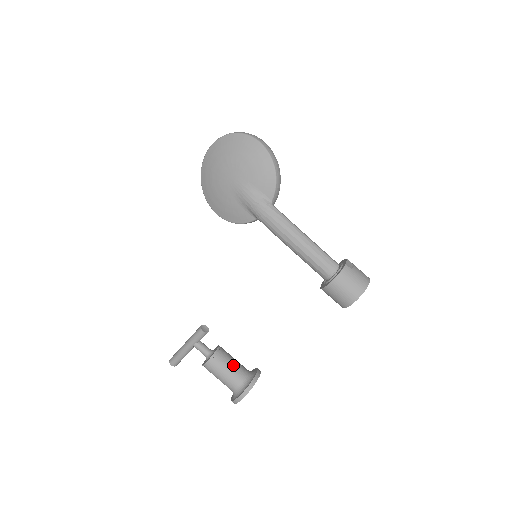
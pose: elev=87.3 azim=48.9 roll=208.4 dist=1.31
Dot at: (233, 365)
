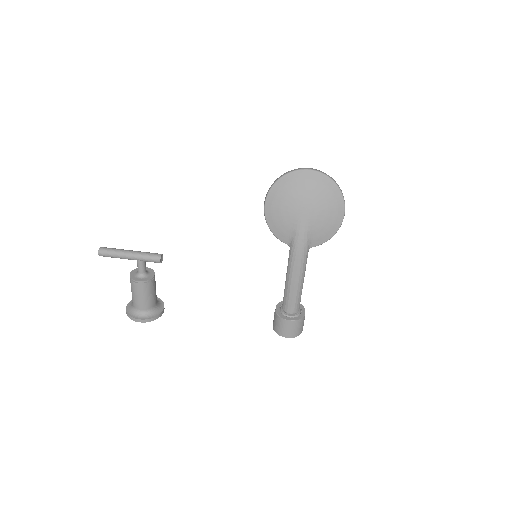
Dot at: (154, 294)
